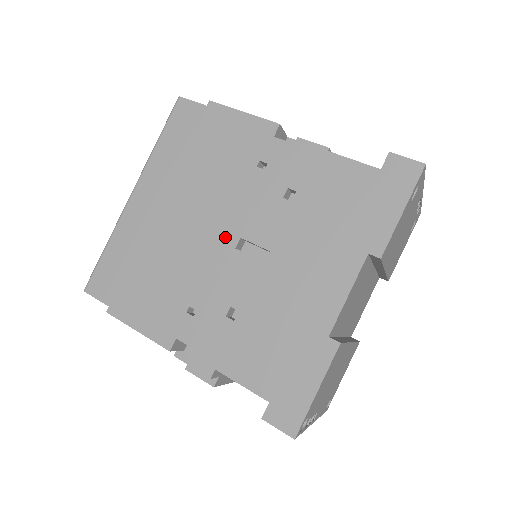
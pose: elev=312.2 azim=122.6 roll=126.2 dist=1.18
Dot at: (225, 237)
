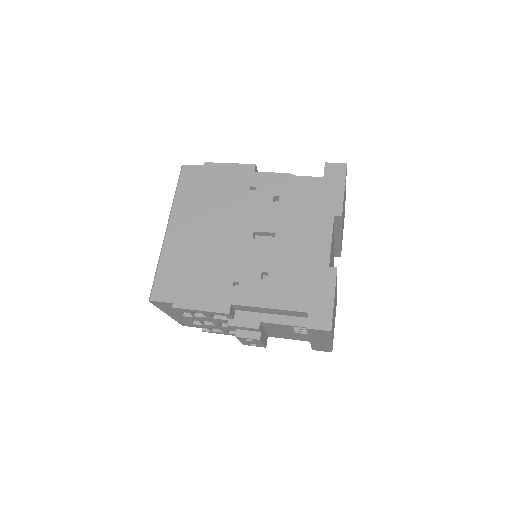
Dot at: (243, 234)
